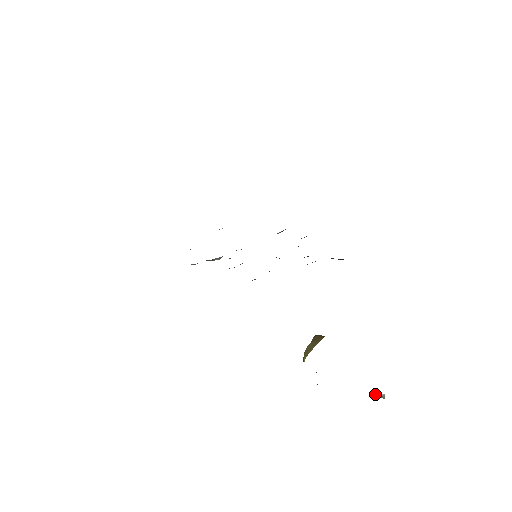
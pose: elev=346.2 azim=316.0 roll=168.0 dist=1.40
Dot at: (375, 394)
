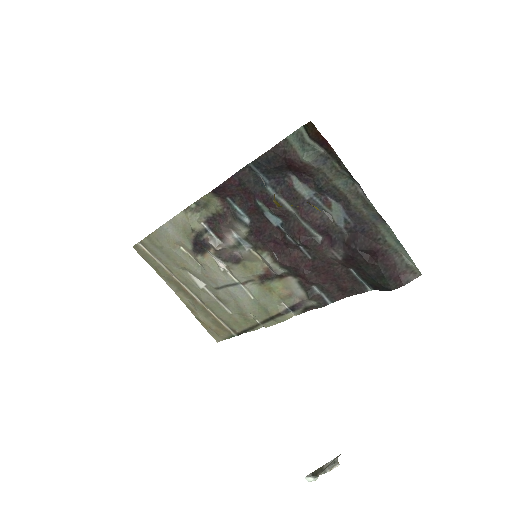
Dot at: (317, 469)
